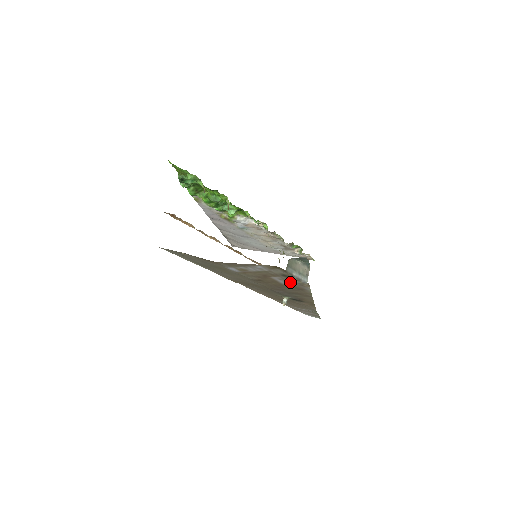
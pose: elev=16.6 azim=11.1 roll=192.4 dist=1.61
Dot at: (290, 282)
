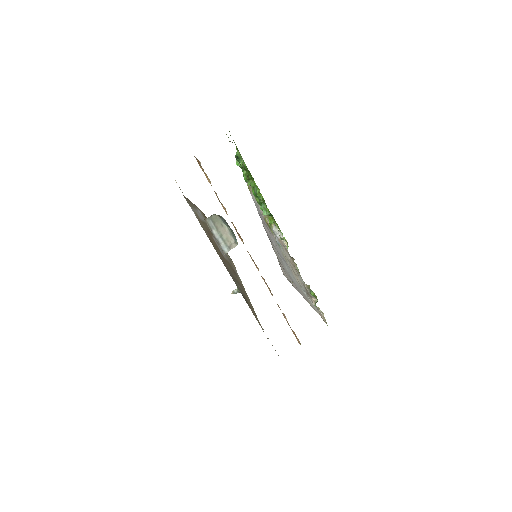
Dot at: occluded
